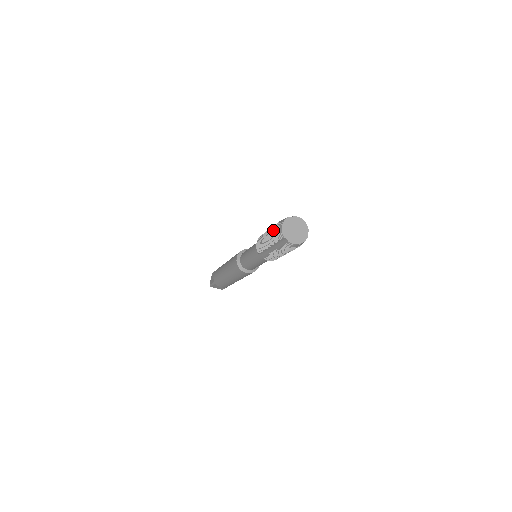
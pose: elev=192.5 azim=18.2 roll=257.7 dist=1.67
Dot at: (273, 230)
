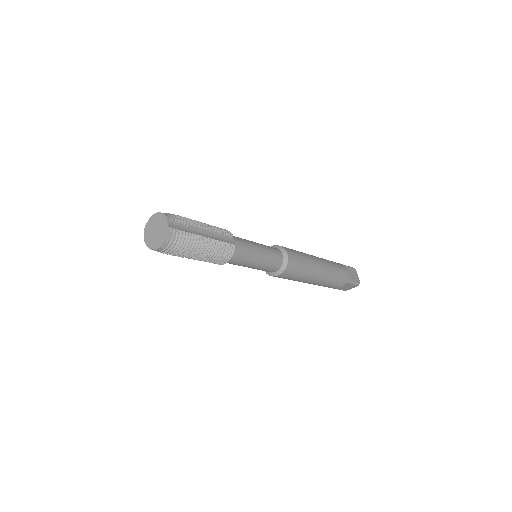
Dot at: occluded
